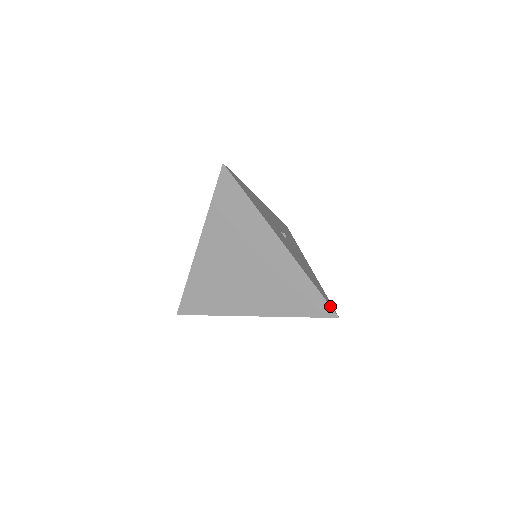
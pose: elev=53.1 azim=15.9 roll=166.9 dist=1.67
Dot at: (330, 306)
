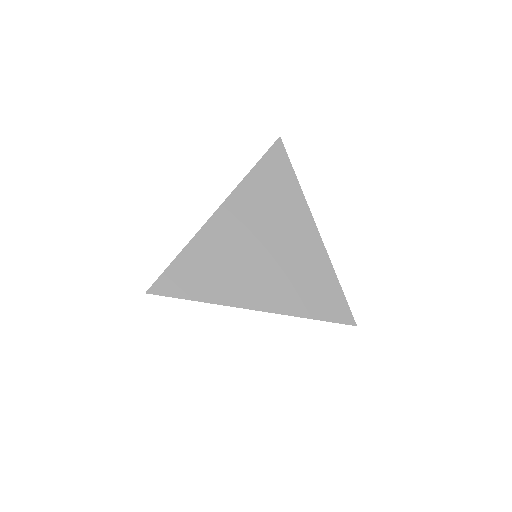
Dot at: (350, 311)
